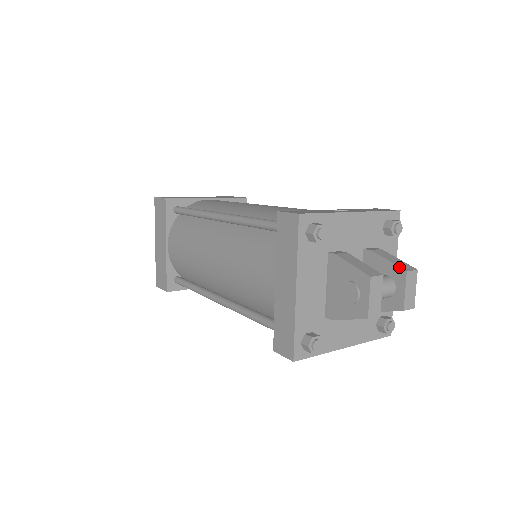
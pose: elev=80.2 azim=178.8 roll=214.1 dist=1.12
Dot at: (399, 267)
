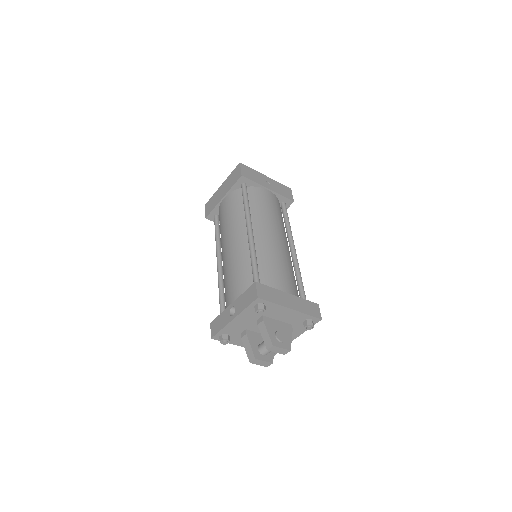
Dot at: (265, 345)
